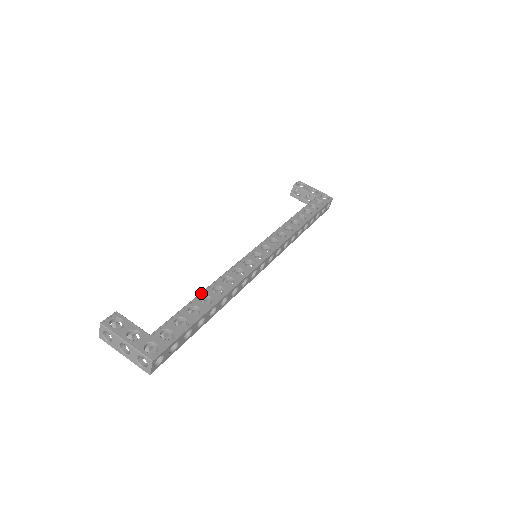
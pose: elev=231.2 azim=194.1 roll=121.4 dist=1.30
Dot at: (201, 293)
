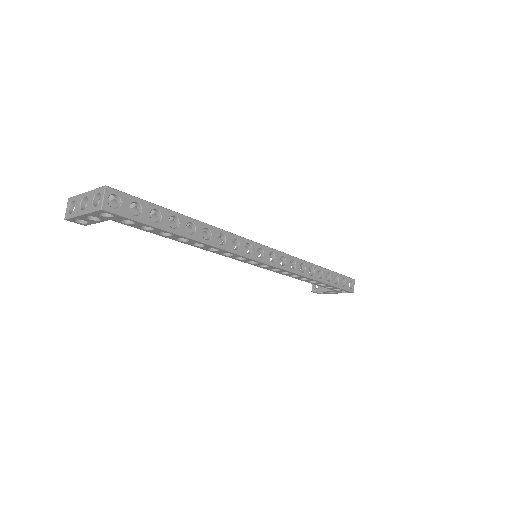
Dot at: occluded
